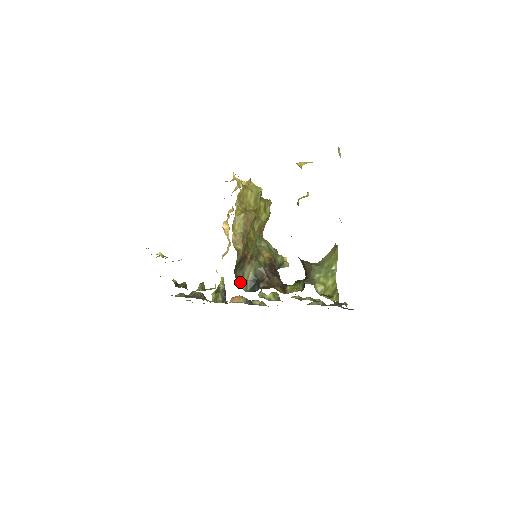
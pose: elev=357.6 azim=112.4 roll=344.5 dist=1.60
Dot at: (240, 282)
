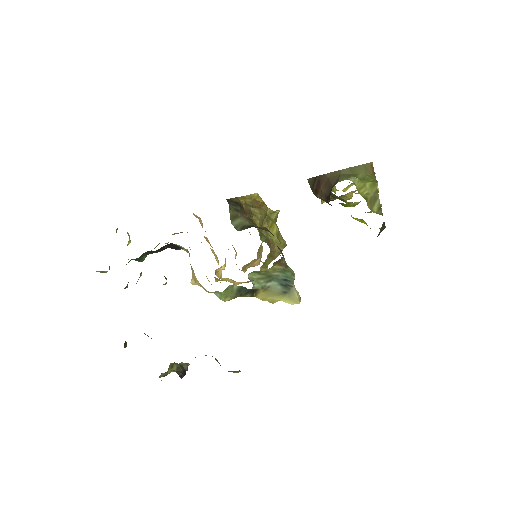
Dot at: (230, 215)
